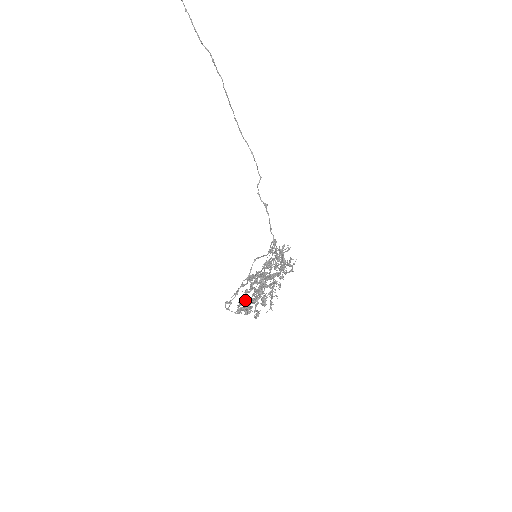
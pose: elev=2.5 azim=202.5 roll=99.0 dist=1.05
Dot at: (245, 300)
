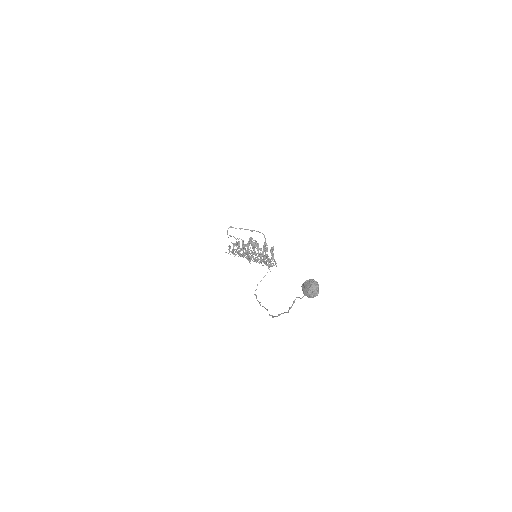
Dot at: (236, 251)
